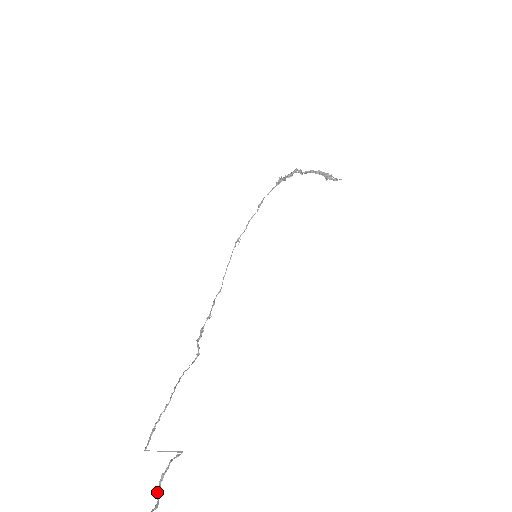
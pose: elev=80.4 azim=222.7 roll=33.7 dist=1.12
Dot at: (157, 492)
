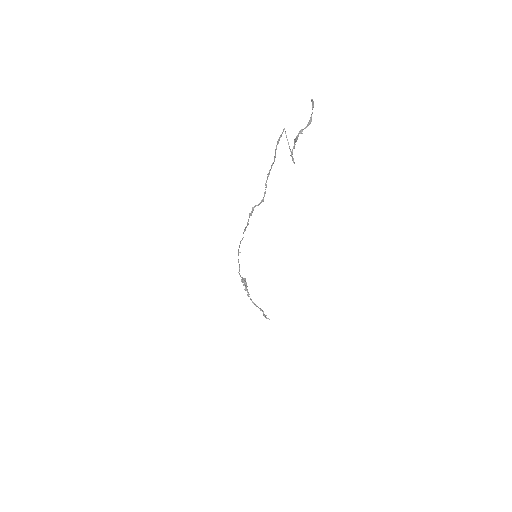
Dot at: (301, 130)
